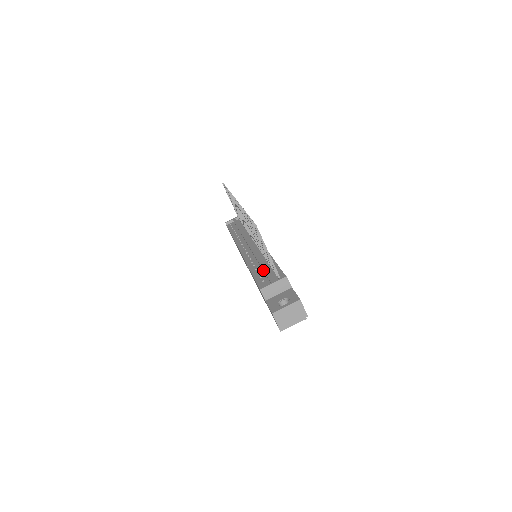
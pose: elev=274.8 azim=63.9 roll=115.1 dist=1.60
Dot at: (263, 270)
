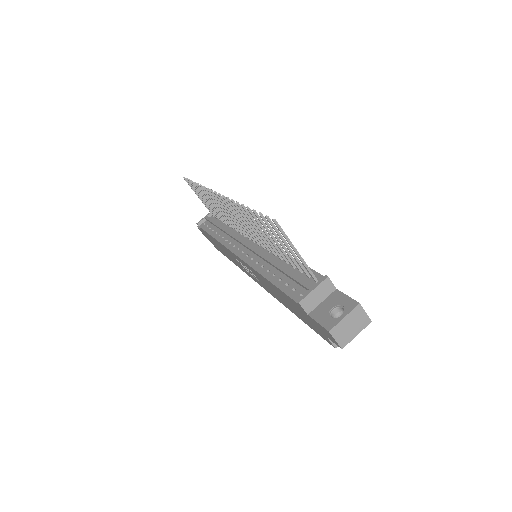
Dot at: (287, 275)
